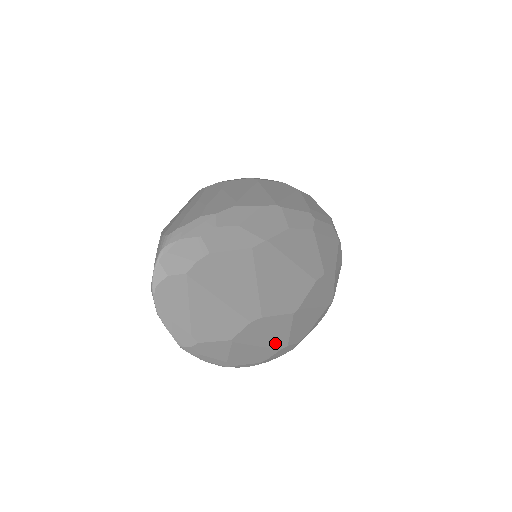
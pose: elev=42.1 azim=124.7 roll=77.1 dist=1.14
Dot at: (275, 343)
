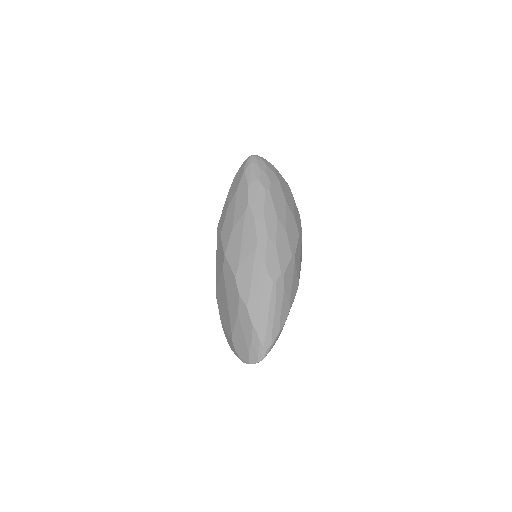
Dot at: occluded
